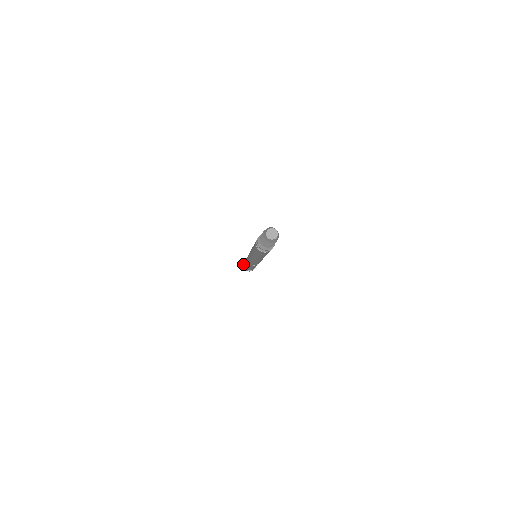
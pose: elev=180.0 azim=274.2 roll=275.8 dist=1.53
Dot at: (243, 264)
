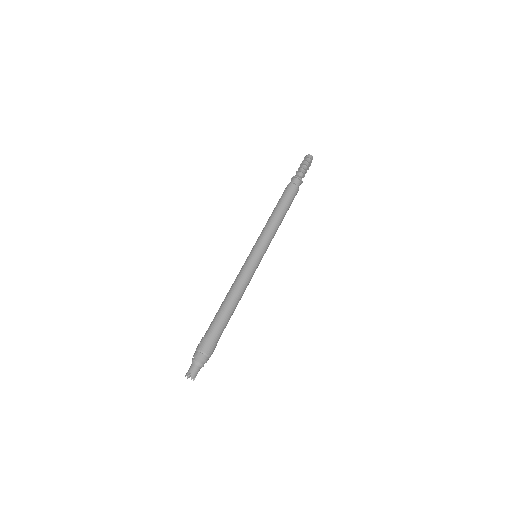
Dot at: (203, 337)
